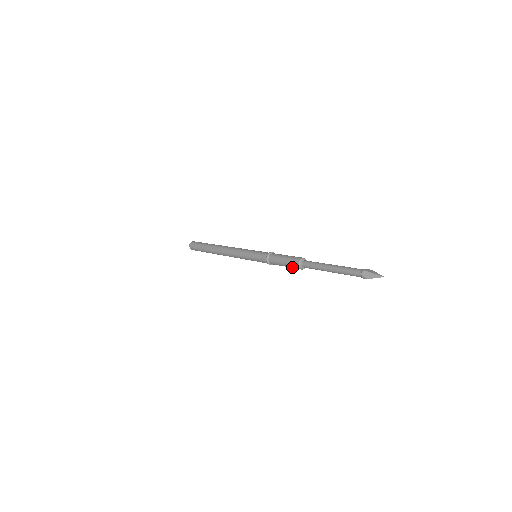
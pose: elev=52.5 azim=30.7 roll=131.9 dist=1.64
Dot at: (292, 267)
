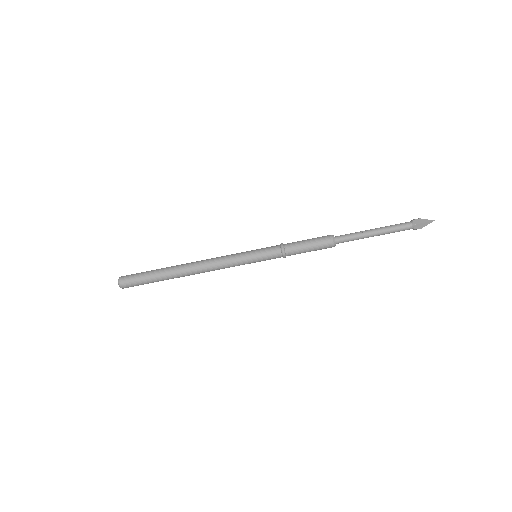
Dot at: (321, 249)
